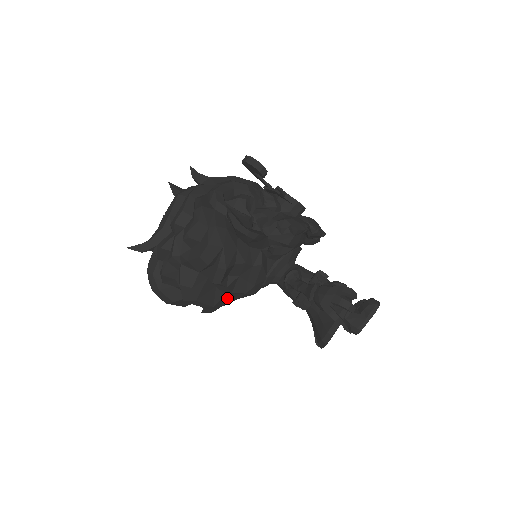
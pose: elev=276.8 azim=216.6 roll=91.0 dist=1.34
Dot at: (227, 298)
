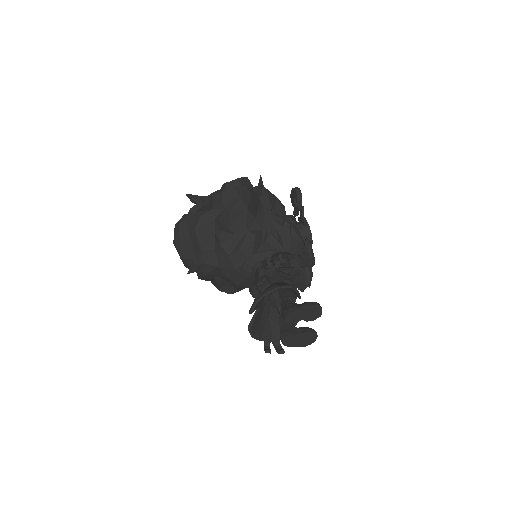
Dot at: (214, 256)
